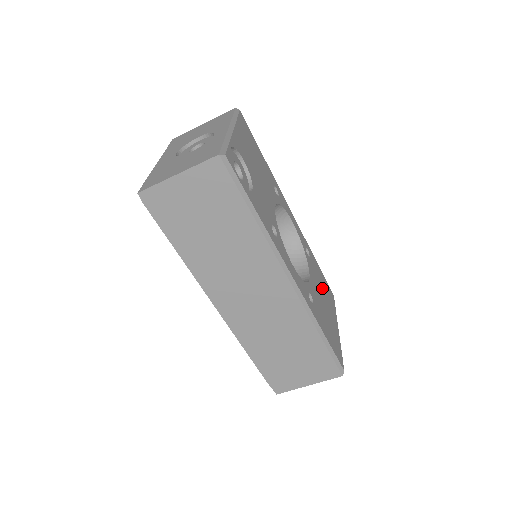
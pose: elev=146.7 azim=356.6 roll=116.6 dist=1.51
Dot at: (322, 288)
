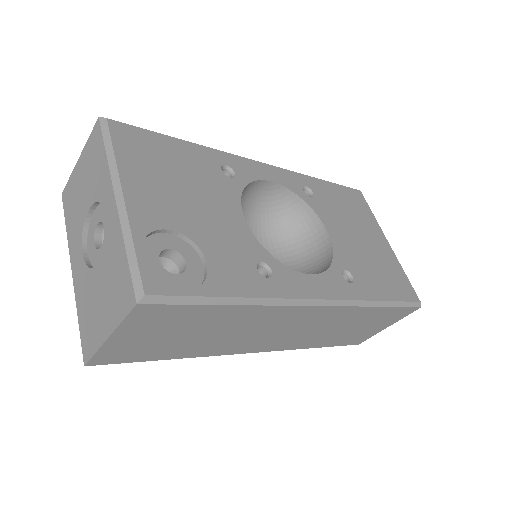
Dot at: (347, 216)
